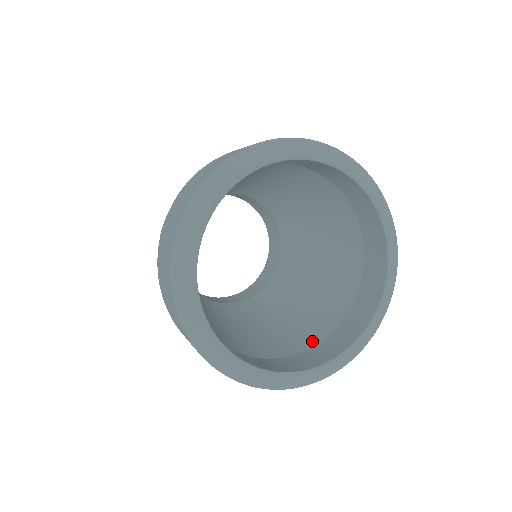
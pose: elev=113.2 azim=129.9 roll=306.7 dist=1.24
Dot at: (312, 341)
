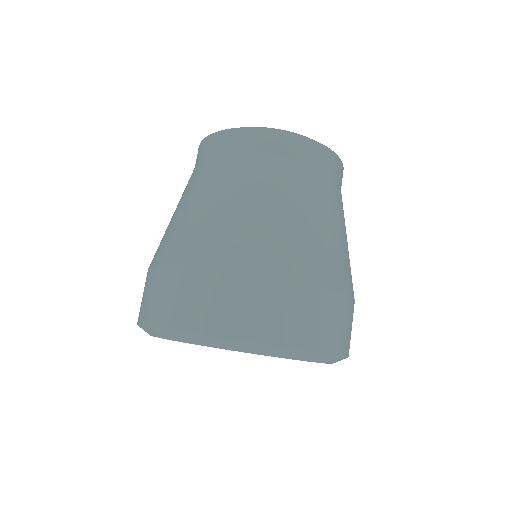
Dot at: occluded
